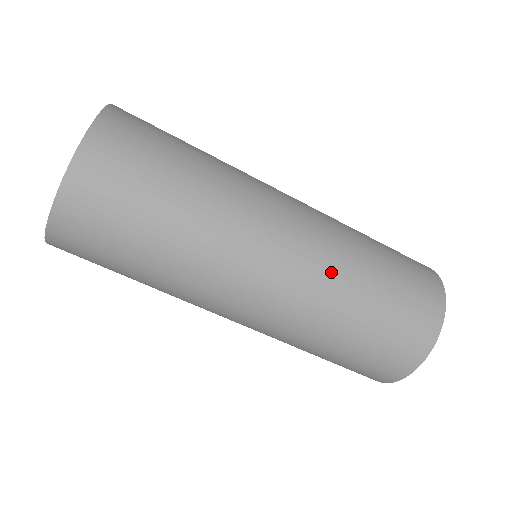
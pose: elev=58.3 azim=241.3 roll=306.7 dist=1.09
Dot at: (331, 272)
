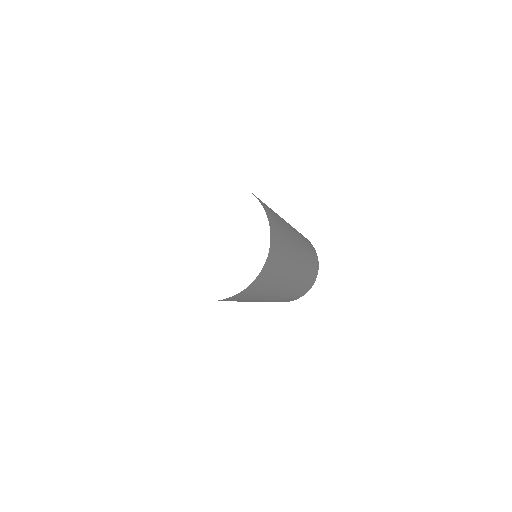
Dot at: occluded
